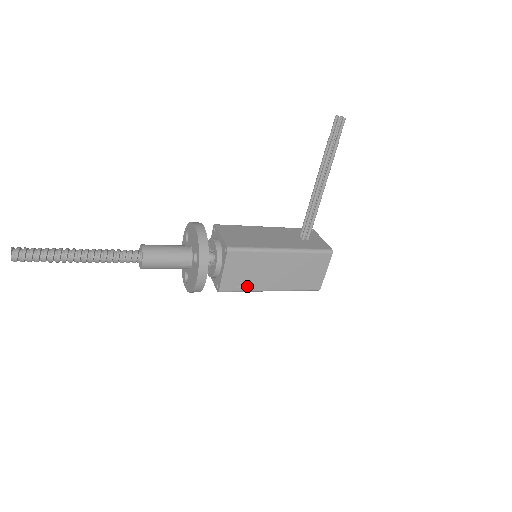
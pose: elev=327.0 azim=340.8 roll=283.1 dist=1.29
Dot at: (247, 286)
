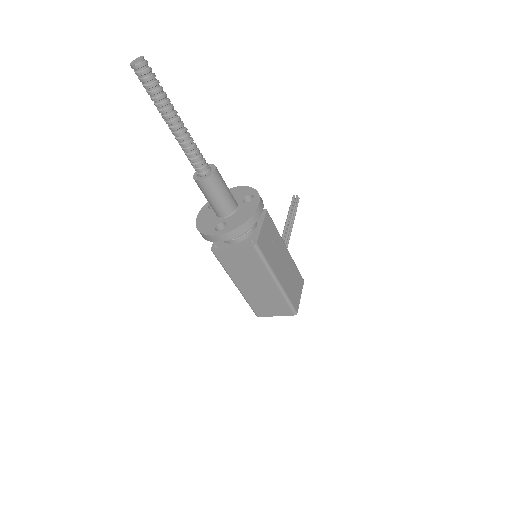
Dot at: (269, 258)
